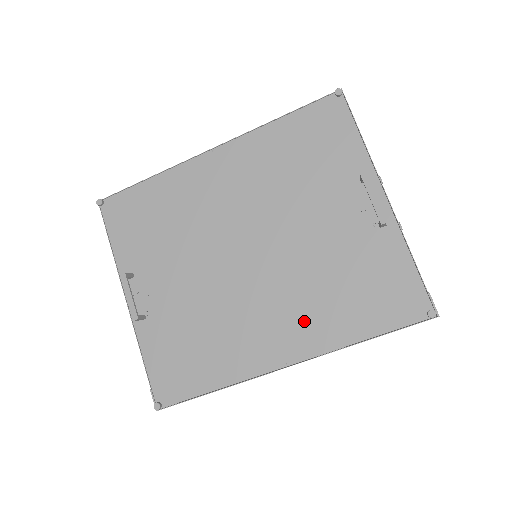
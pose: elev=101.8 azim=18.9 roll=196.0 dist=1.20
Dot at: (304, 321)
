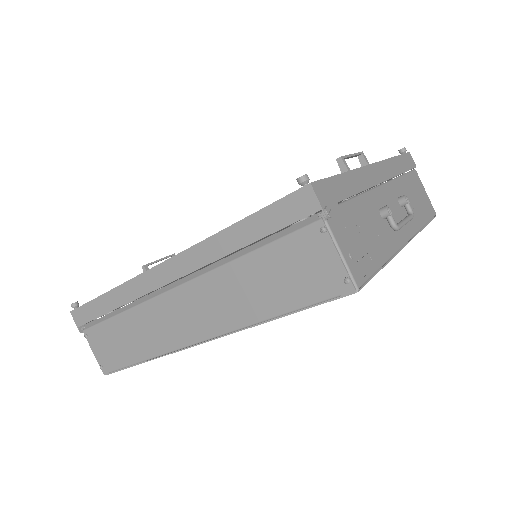
Dot at: occluded
